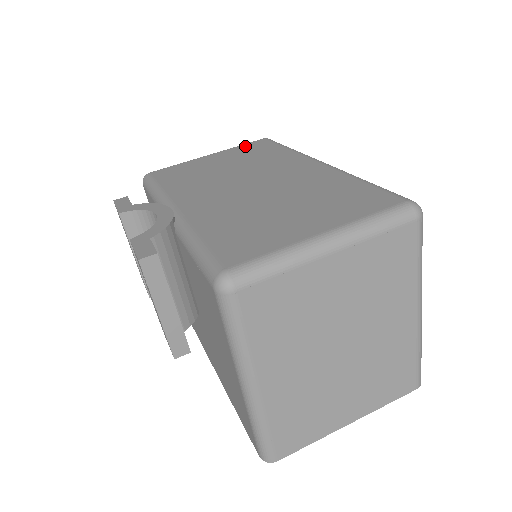
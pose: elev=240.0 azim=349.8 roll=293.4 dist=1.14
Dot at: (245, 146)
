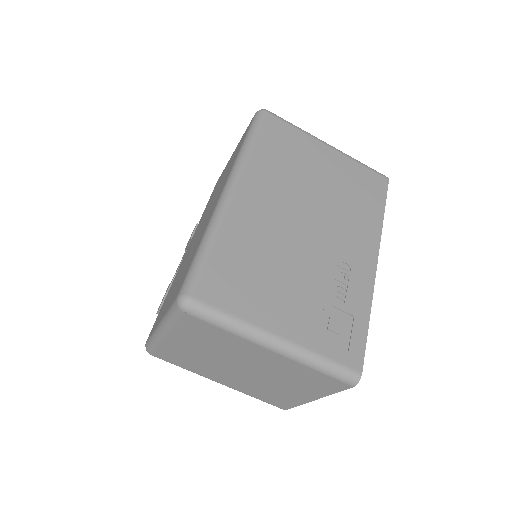
Dot at: (243, 135)
